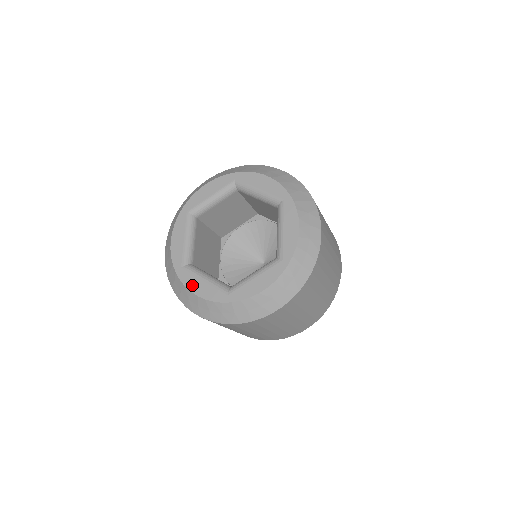
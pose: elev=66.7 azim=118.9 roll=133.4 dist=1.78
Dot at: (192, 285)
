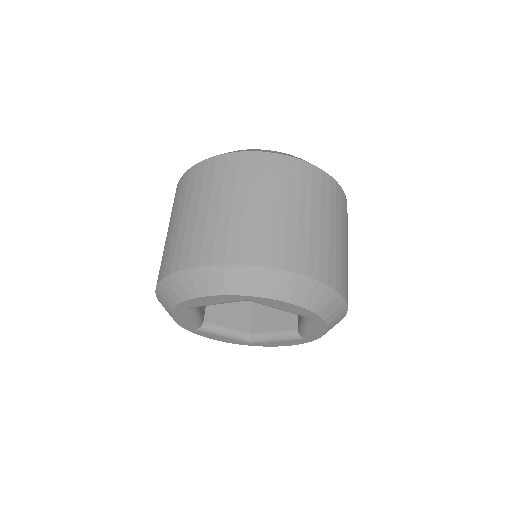
Dot at: (211, 337)
